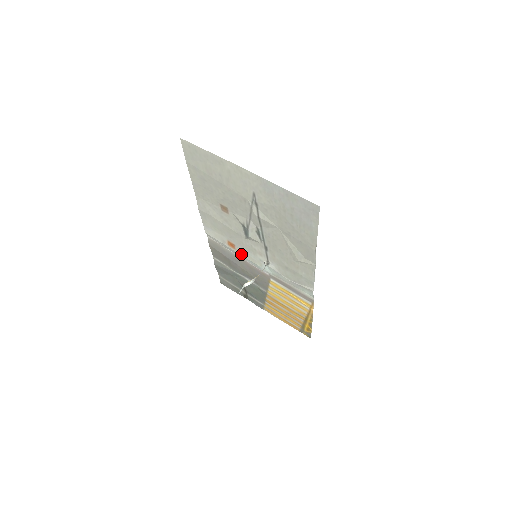
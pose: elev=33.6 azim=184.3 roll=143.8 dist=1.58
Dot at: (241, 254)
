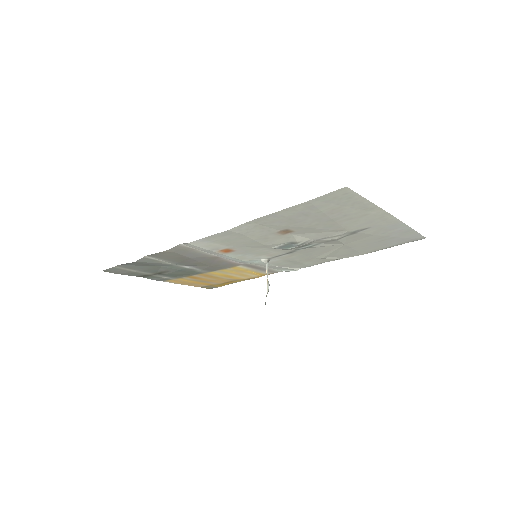
Dot at: (229, 256)
